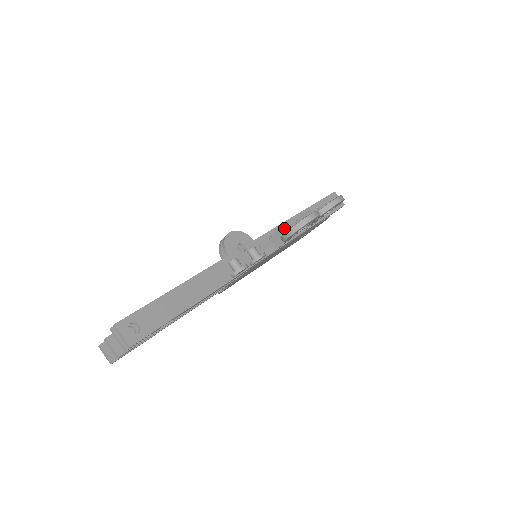
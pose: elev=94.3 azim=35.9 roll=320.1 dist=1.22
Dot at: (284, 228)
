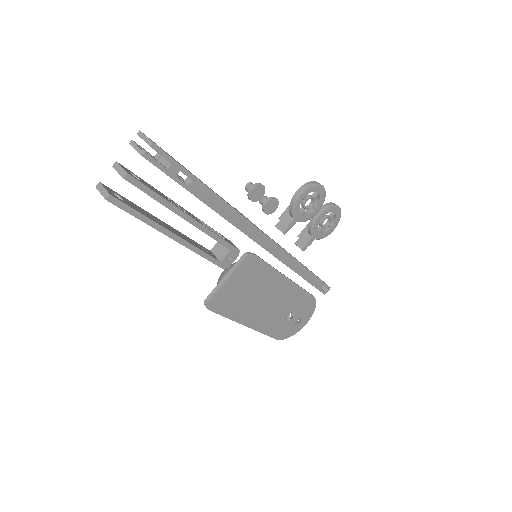
Dot at: occluded
